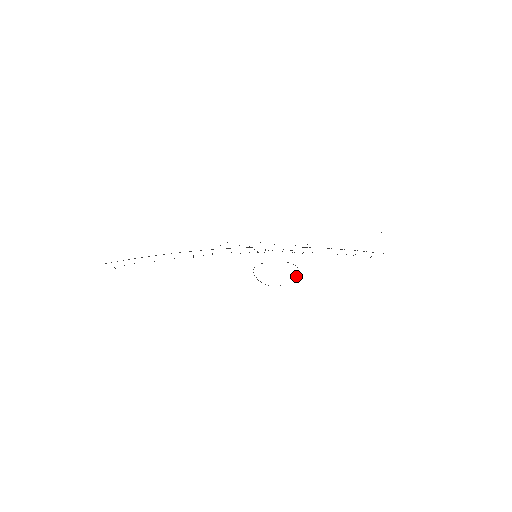
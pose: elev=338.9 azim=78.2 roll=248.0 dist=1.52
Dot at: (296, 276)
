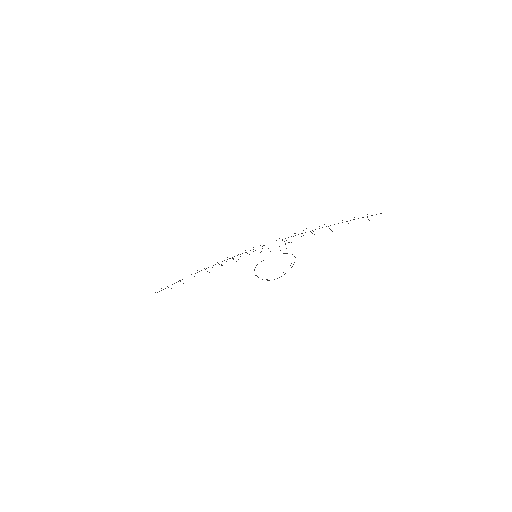
Dot at: (293, 264)
